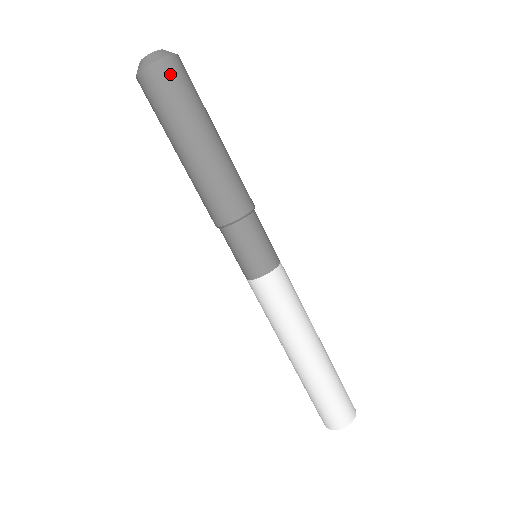
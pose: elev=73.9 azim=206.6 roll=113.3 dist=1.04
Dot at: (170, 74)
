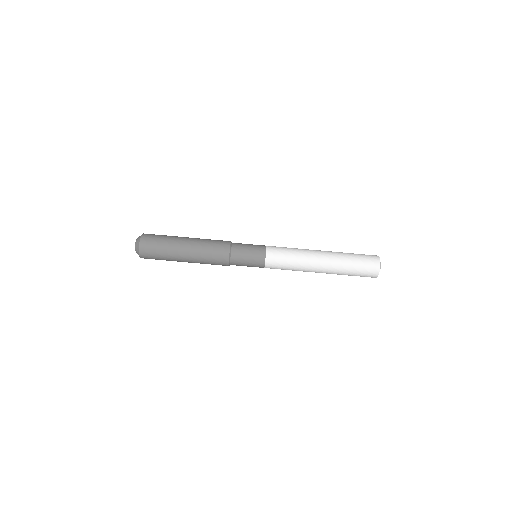
Dot at: (149, 238)
